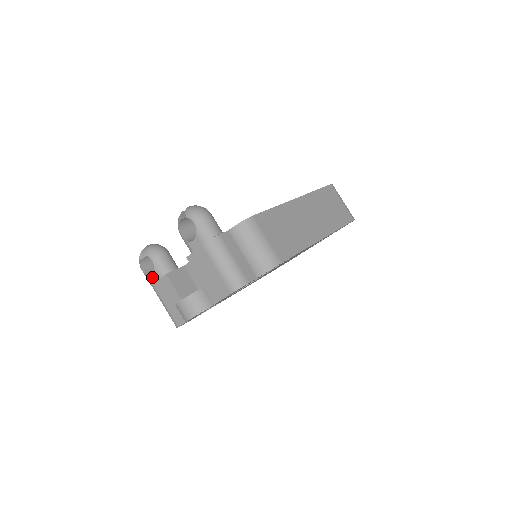
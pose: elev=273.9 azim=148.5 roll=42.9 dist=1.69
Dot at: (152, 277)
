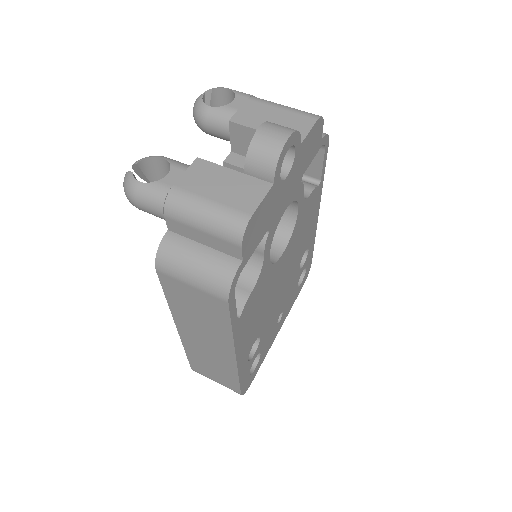
Dot at: (168, 176)
